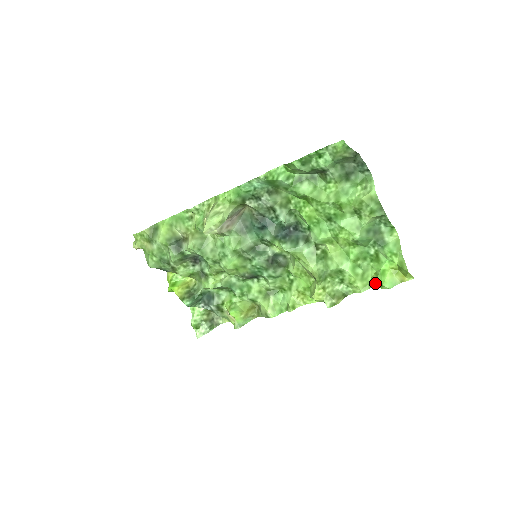
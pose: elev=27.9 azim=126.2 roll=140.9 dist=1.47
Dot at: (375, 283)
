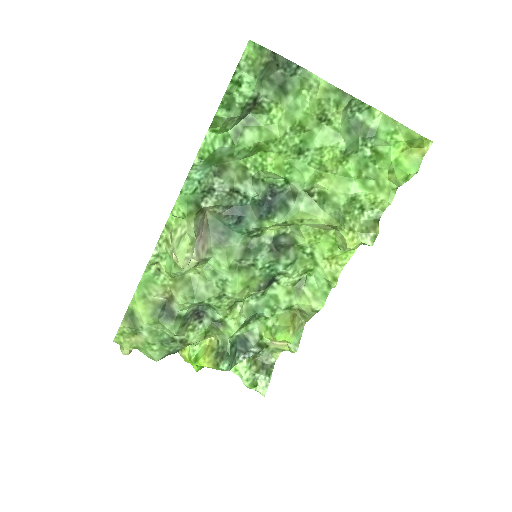
Dot at: (397, 181)
